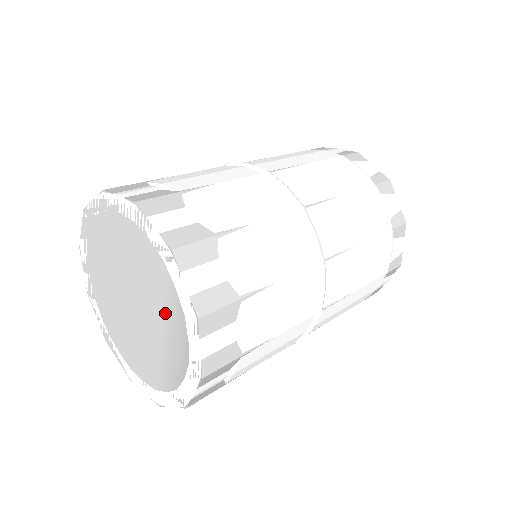
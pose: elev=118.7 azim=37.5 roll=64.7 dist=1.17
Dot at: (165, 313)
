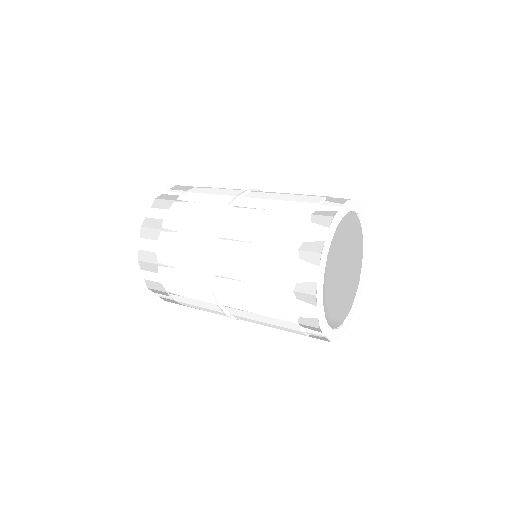
Dot at: occluded
